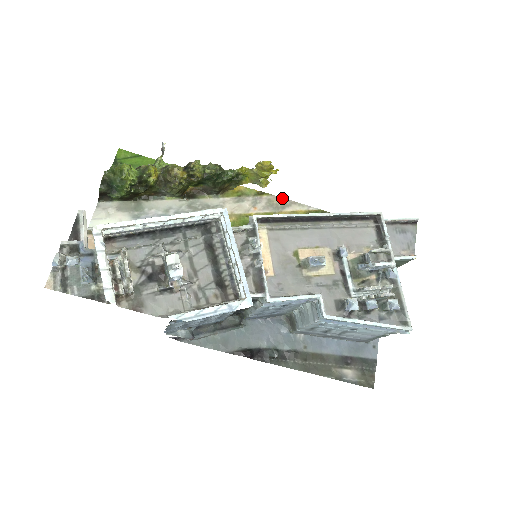
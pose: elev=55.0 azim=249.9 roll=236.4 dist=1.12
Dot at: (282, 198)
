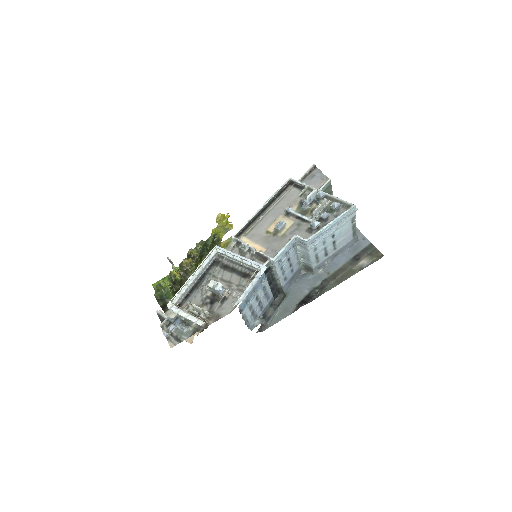
Dot at: occluded
